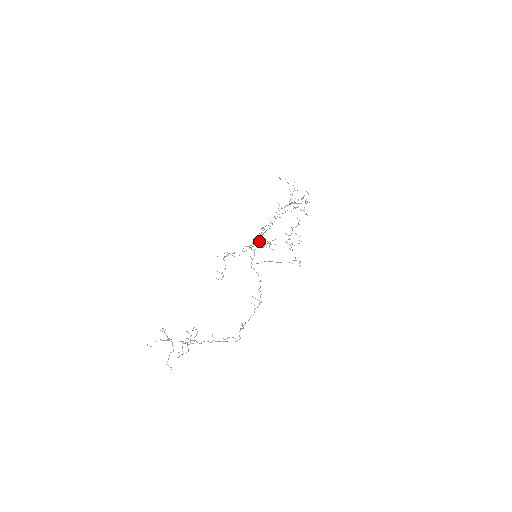
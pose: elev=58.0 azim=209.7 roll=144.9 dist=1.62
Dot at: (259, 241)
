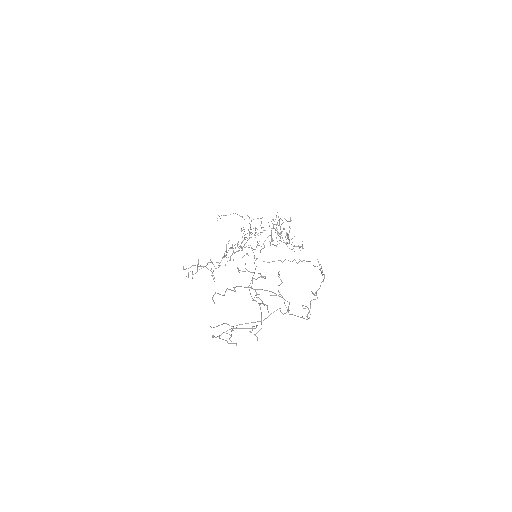
Dot at: (279, 224)
